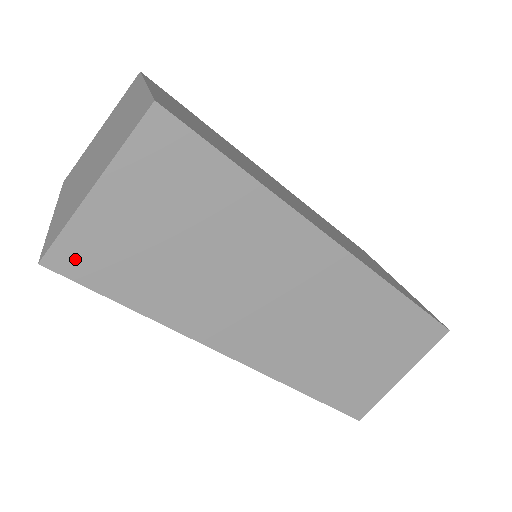
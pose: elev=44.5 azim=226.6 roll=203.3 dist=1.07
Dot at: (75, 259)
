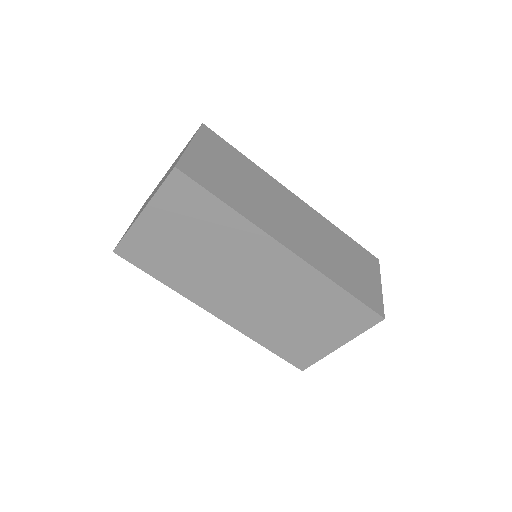
Dot at: (190, 170)
